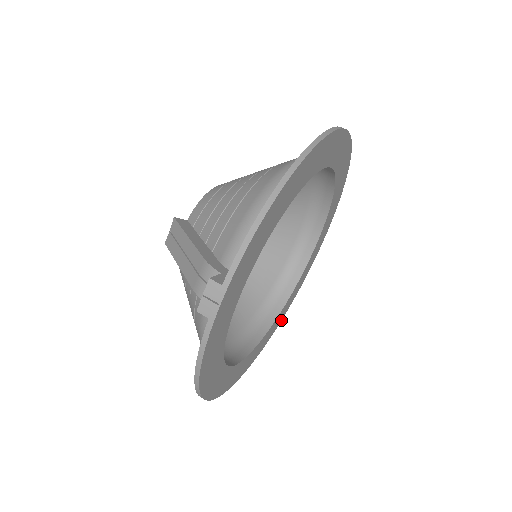
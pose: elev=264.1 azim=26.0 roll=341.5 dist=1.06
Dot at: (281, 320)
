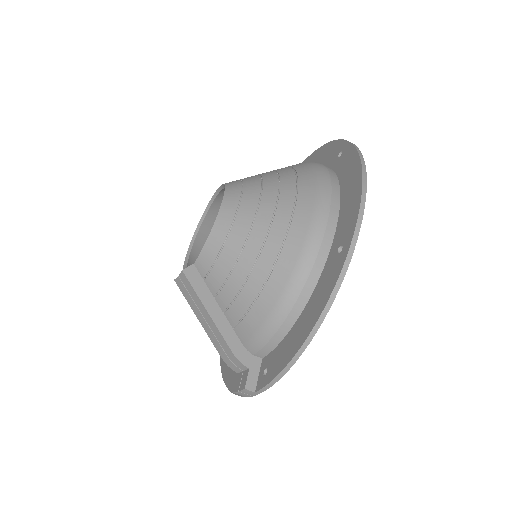
Dot at: occluded
